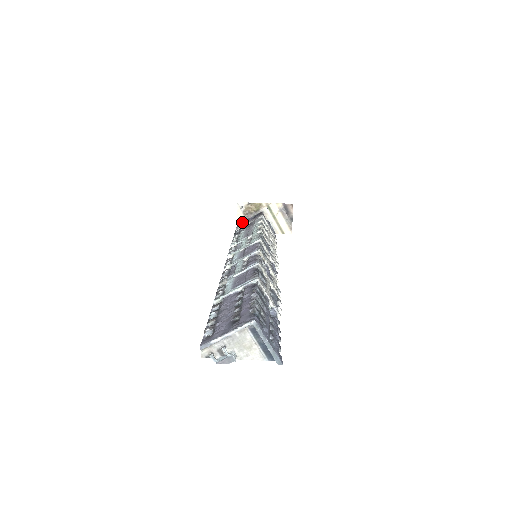
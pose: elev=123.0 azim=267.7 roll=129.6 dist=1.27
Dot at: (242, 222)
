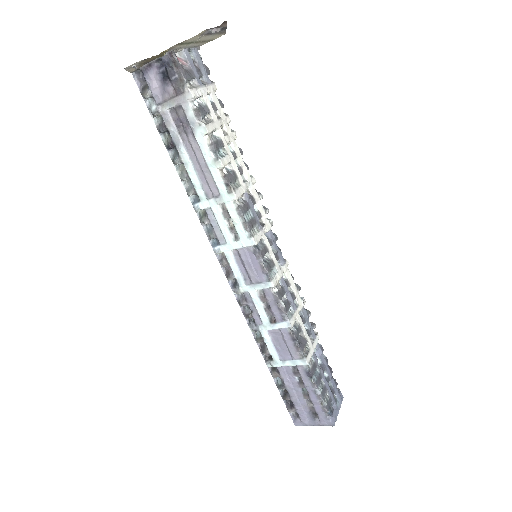
Dot at: (139, 69)
